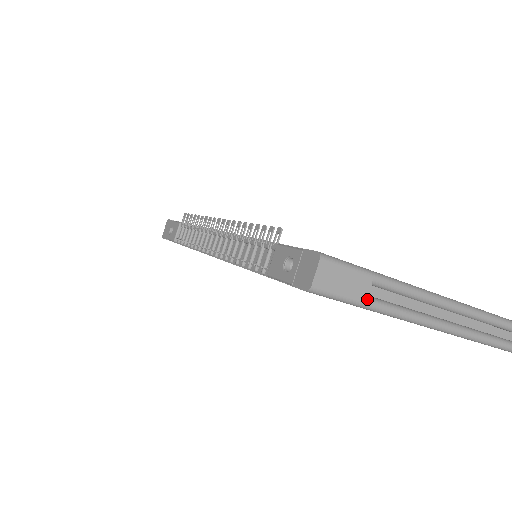
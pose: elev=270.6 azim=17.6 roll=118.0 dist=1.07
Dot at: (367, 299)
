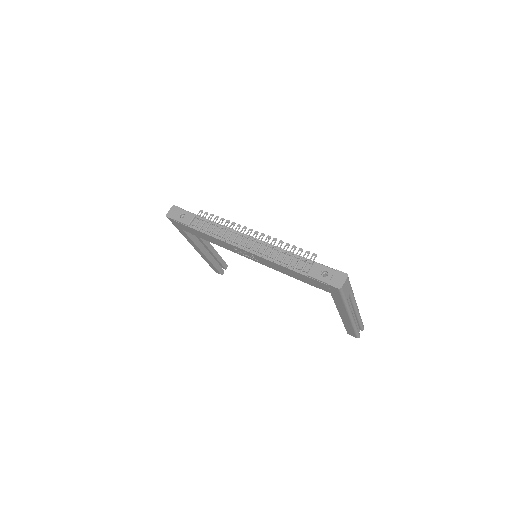
Dot at: occluded
